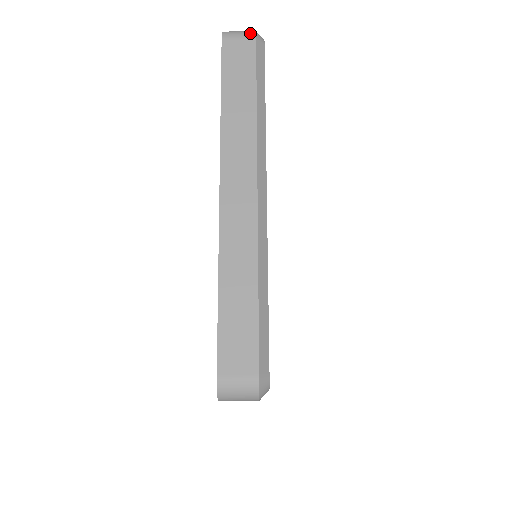
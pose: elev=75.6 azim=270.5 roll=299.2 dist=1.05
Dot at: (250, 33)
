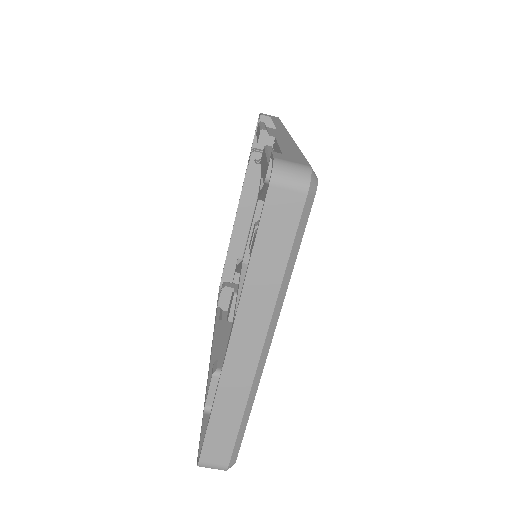
Dot at: (303, 183)
